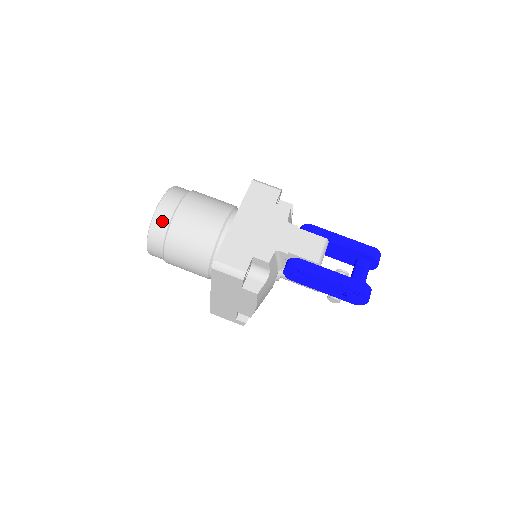
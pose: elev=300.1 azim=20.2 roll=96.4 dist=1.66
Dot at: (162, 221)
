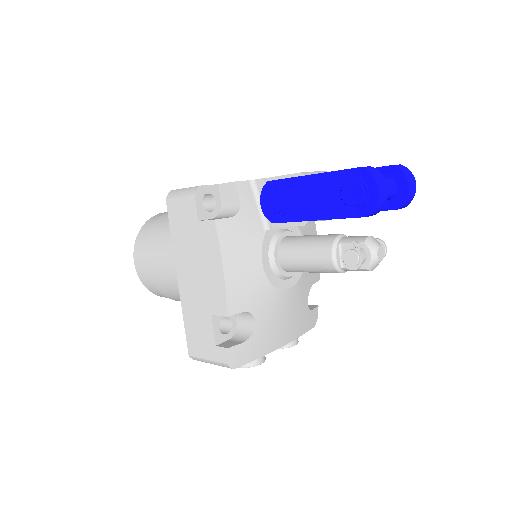
Dot at: (154, 220)
